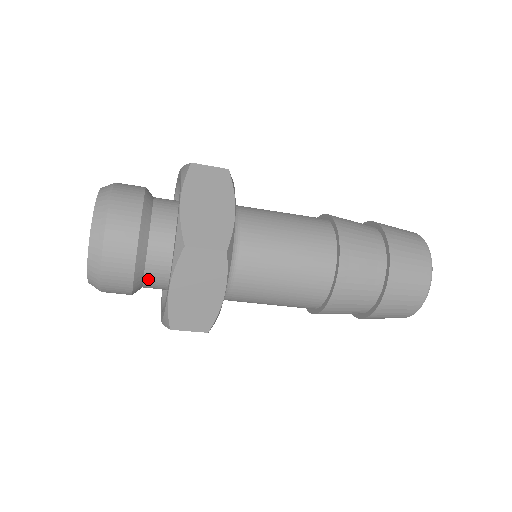
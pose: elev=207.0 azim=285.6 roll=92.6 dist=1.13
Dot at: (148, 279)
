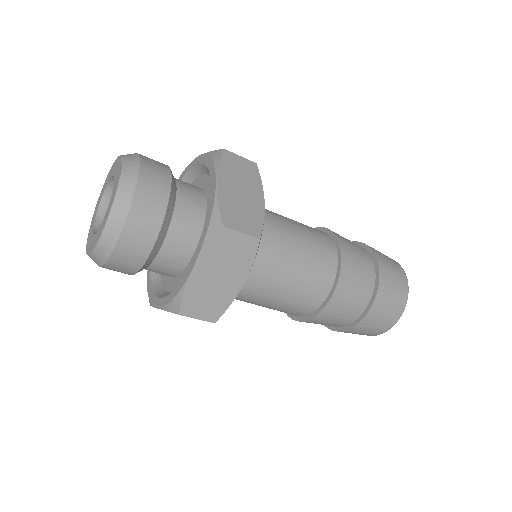
Dot at: (159, 259)
